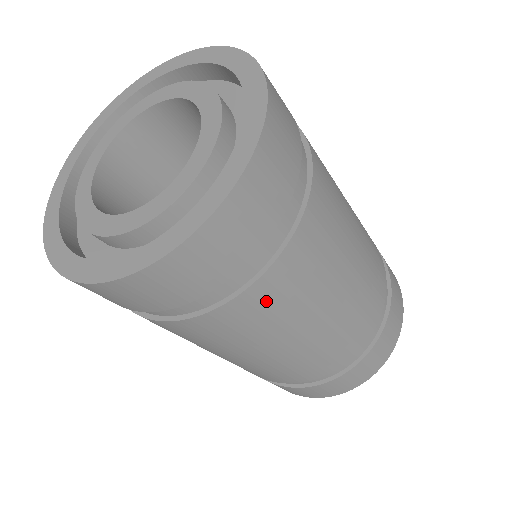
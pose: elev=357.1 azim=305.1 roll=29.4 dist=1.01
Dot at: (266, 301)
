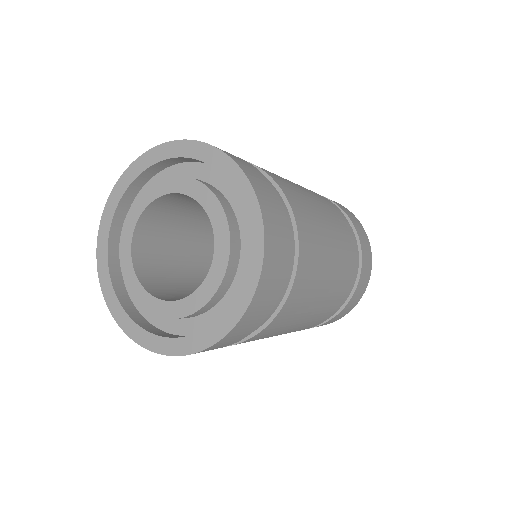
Dot at: (299, 295)
